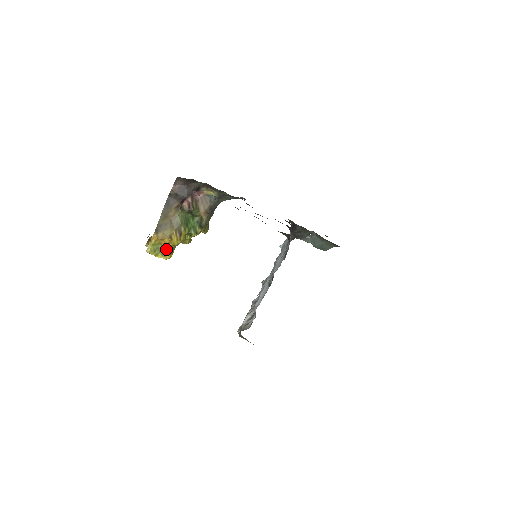
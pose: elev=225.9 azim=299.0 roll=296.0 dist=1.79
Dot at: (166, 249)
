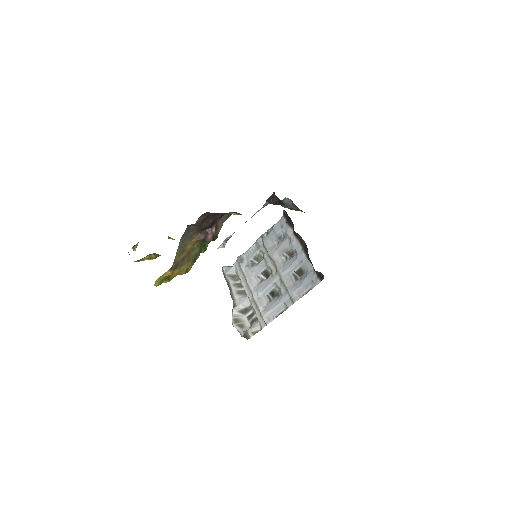
Dot at: (173, 275)
